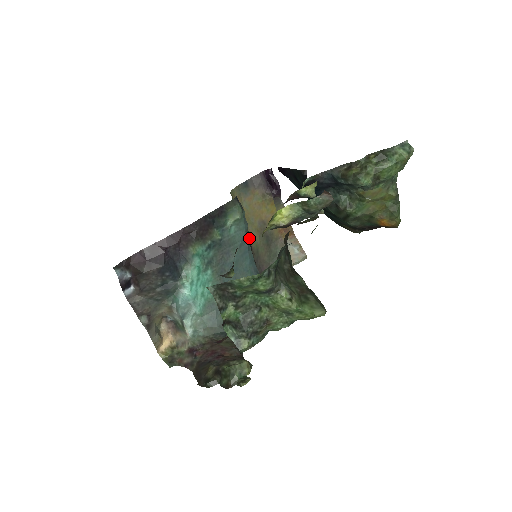
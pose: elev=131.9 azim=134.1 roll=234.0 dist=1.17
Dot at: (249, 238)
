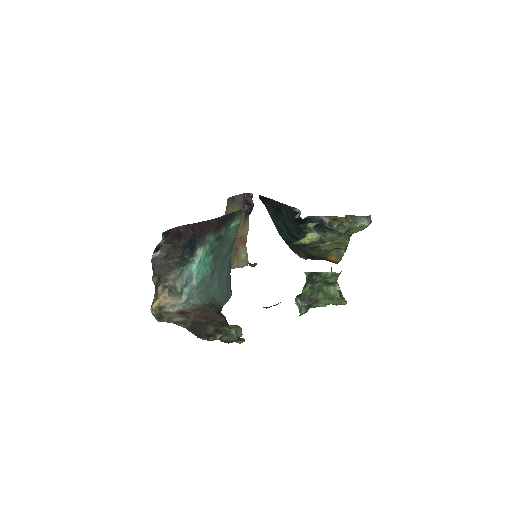
Dot at: occluded
